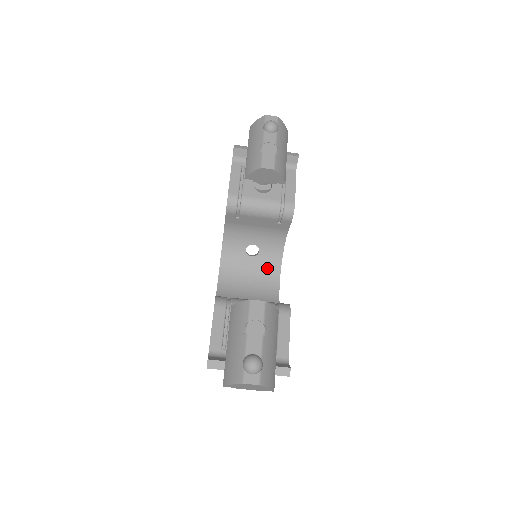
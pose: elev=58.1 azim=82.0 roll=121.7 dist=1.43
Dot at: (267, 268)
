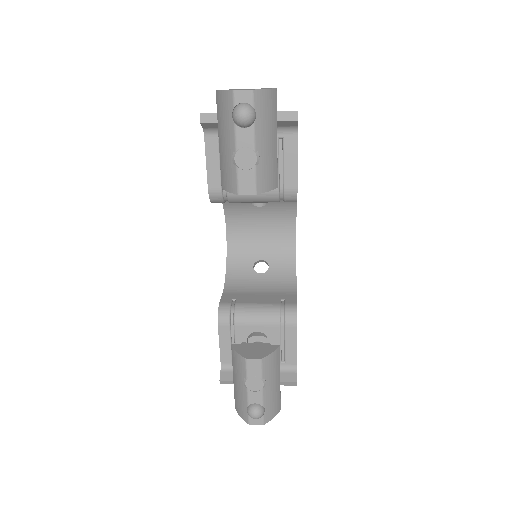
Dot at: (280, 215)
